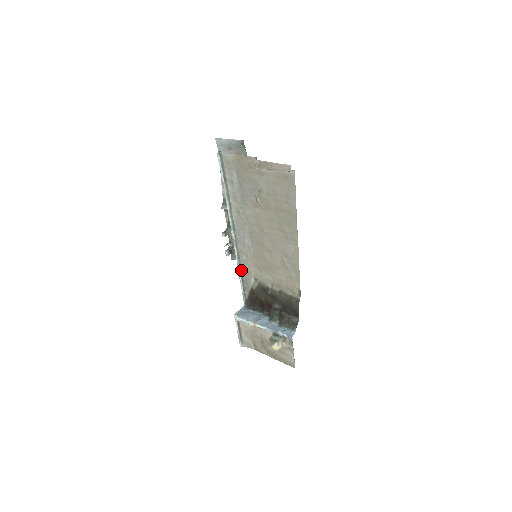
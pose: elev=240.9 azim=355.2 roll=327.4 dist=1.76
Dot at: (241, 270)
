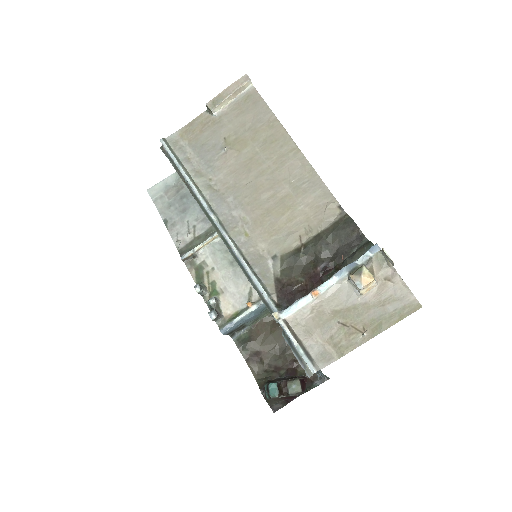
Dot at: (247, 262)
